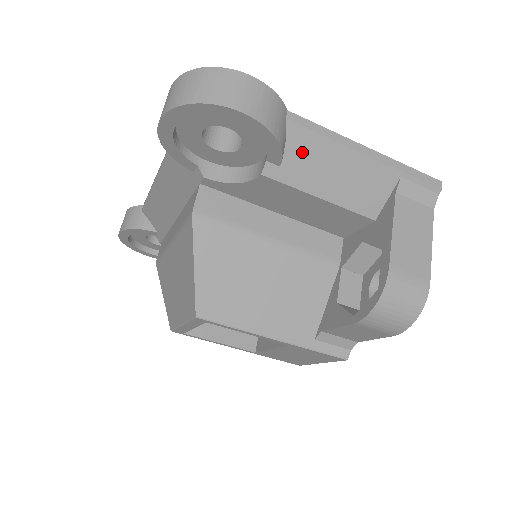
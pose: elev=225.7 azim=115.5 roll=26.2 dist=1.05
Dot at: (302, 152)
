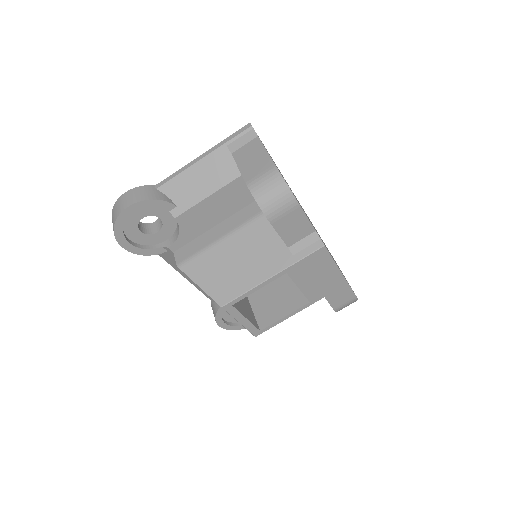
Dot at: (177, 191)
